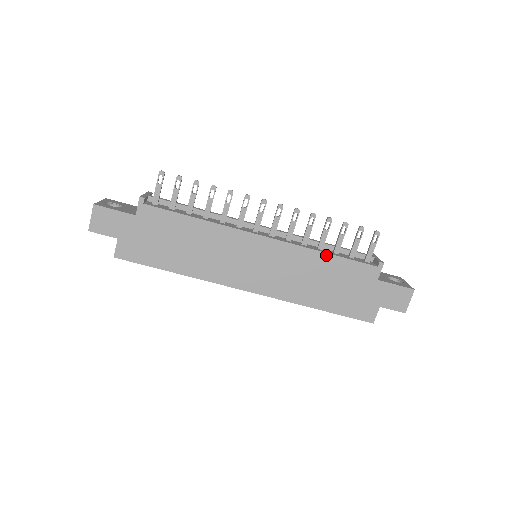
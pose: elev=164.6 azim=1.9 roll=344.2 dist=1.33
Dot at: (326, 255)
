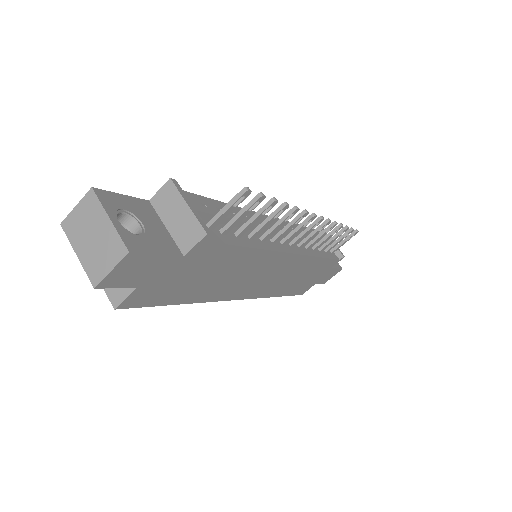
Dot at: (320, 259)
